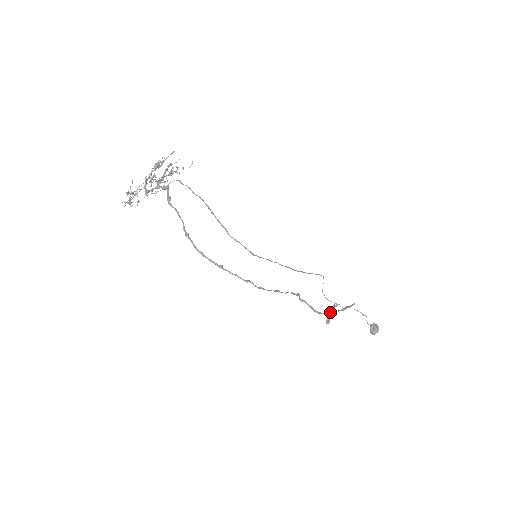
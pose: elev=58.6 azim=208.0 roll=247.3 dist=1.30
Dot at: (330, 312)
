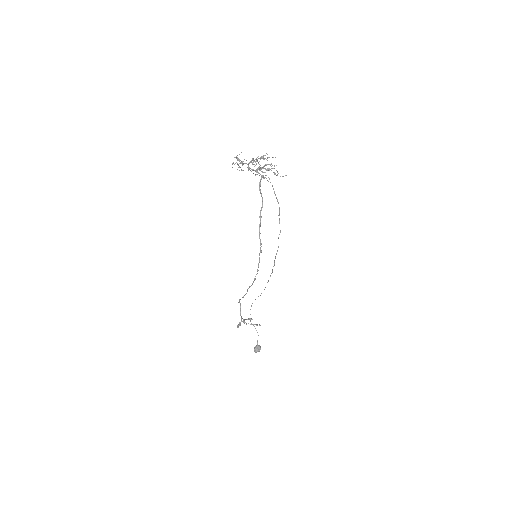
Dot at: (244, 321)
